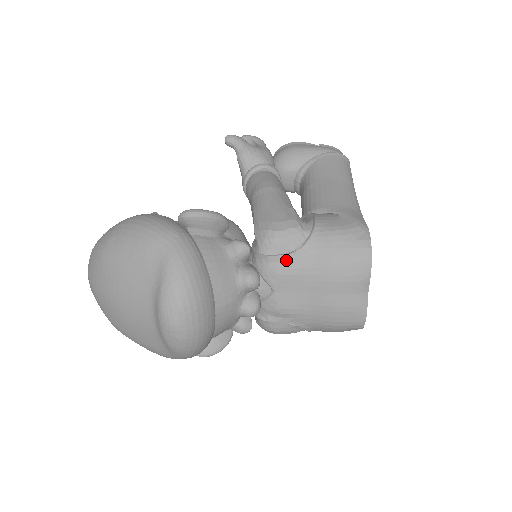
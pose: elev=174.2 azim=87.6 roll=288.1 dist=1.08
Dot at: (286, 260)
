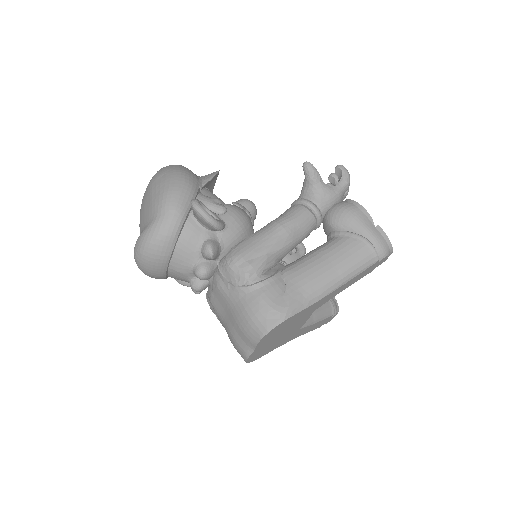
Dot at: (225, 284)
